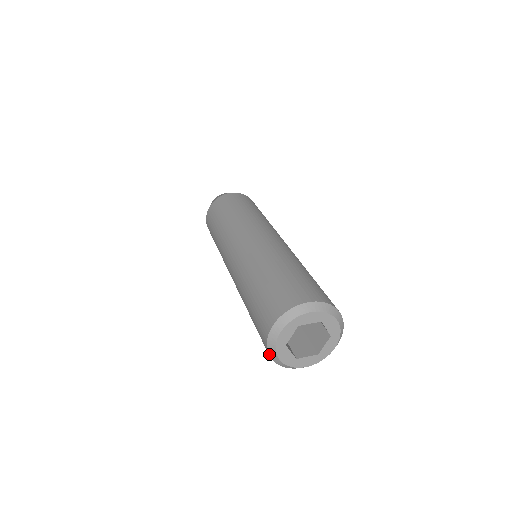
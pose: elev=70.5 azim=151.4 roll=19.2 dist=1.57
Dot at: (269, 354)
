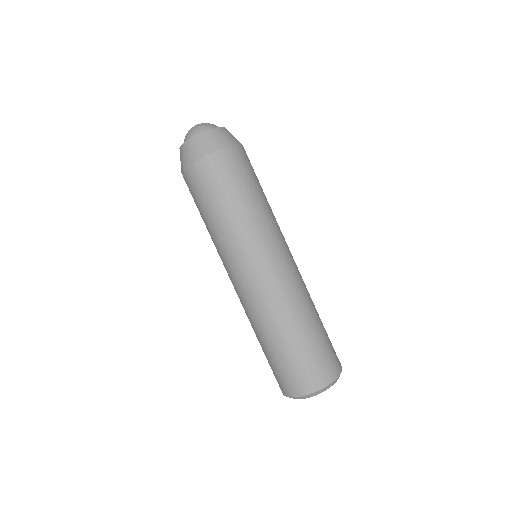
Dot at: occluded
